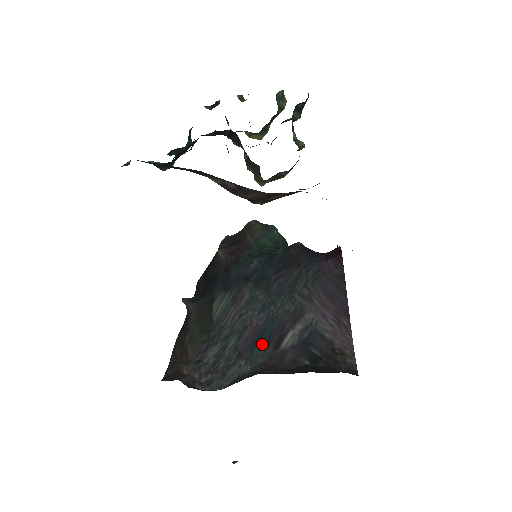
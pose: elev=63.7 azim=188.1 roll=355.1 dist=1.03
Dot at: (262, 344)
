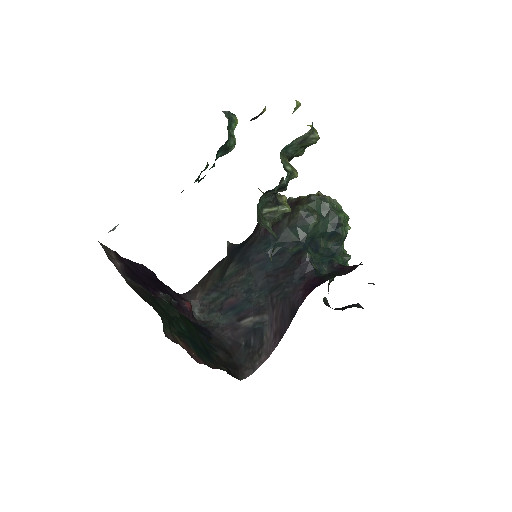
Dot at: (233, 312)
